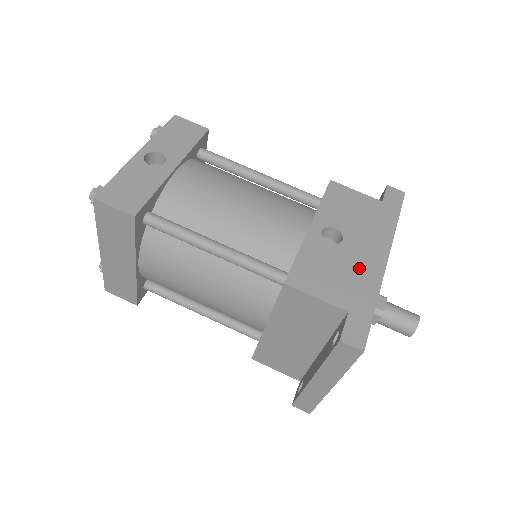
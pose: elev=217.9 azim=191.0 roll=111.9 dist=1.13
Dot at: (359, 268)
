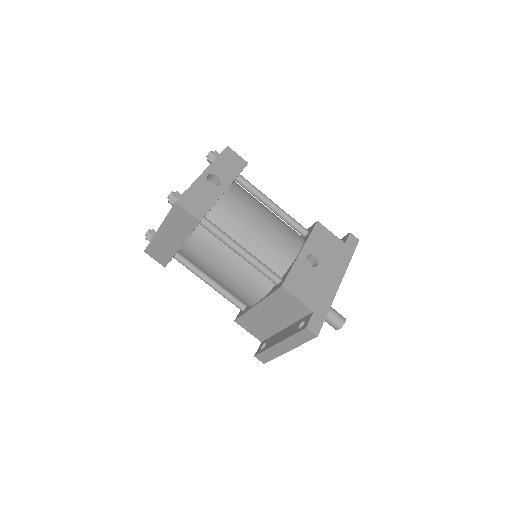
Dot at: (324, 286)
